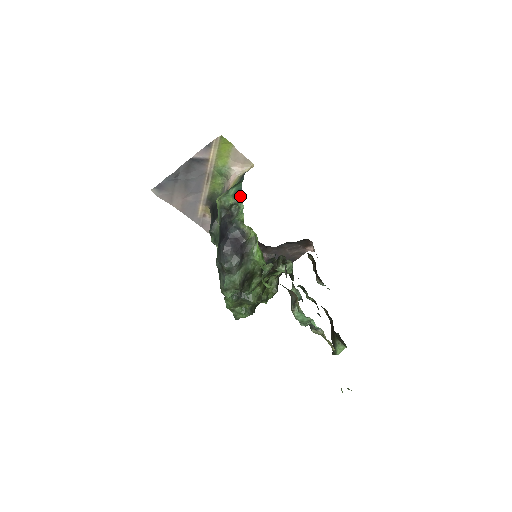
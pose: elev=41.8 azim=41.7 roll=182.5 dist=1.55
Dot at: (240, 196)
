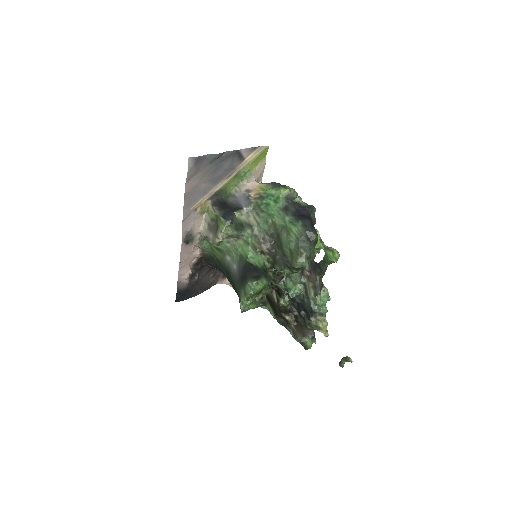
Dot at: occluded
